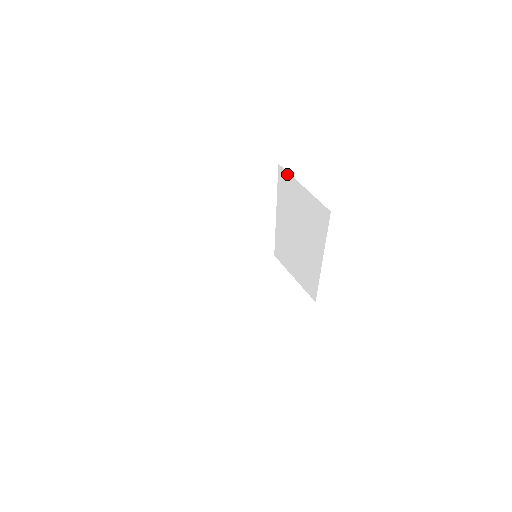
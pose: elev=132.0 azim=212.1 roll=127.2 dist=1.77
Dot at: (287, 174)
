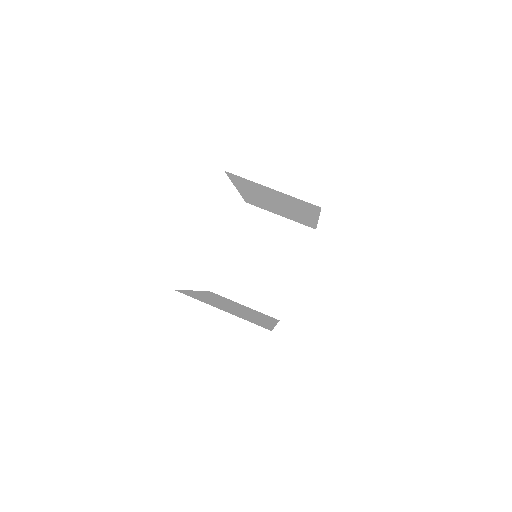
Dot at: (242, 178)
